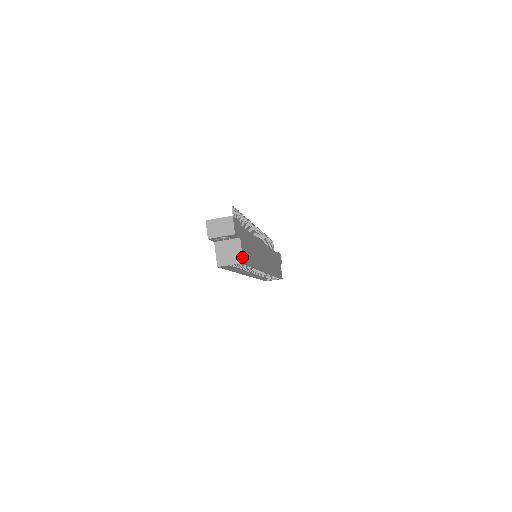
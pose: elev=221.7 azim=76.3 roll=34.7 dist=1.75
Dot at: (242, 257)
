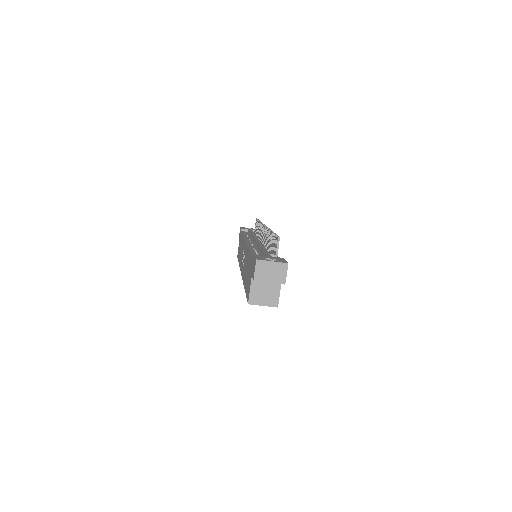
Dot at: (278, 301)
